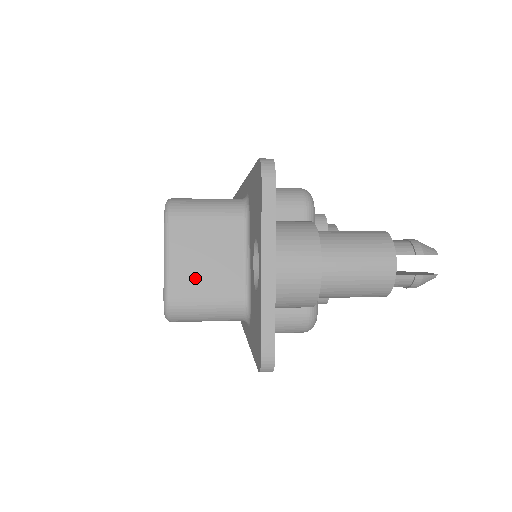
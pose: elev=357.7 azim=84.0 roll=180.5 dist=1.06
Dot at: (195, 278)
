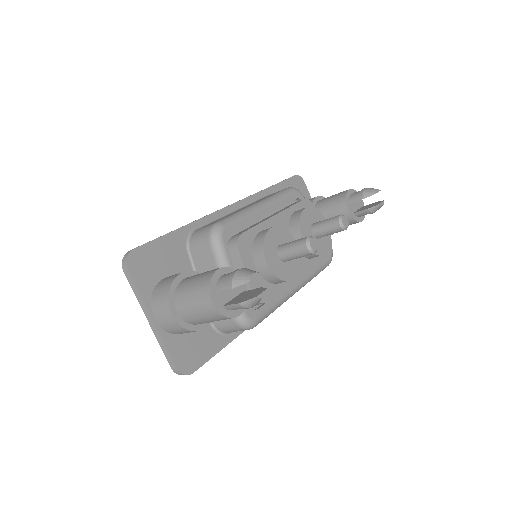
Dot at: occluded
